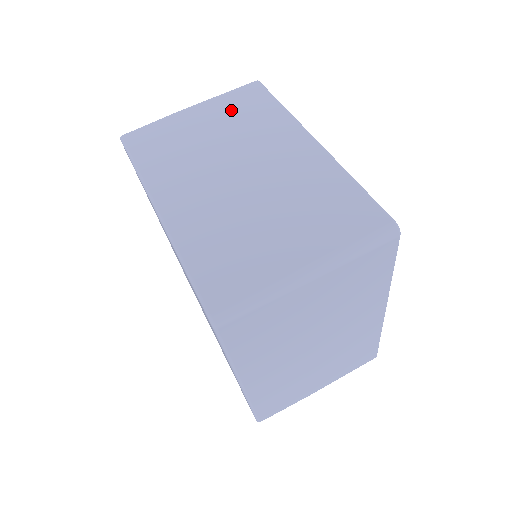
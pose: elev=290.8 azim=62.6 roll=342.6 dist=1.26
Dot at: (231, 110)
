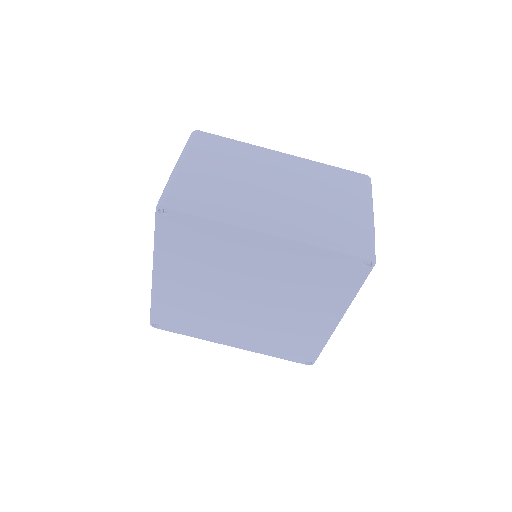
Dot at: (212, 154)
